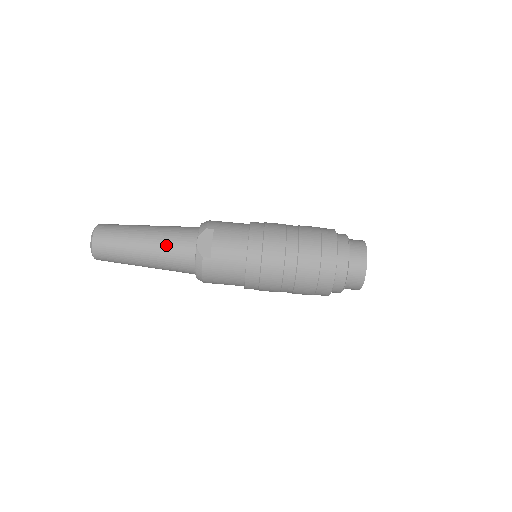
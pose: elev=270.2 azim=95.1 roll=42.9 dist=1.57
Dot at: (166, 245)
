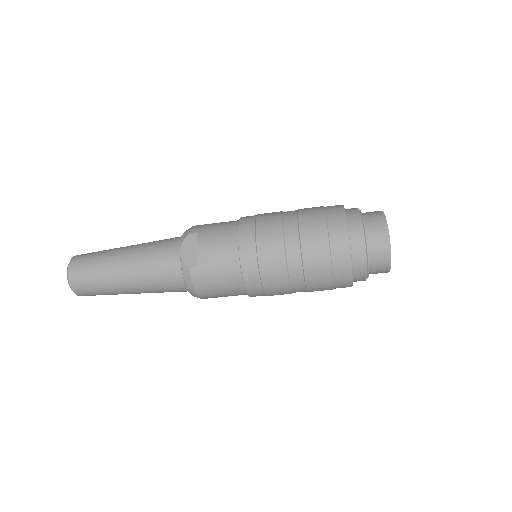
Dot at: (147, 263)
